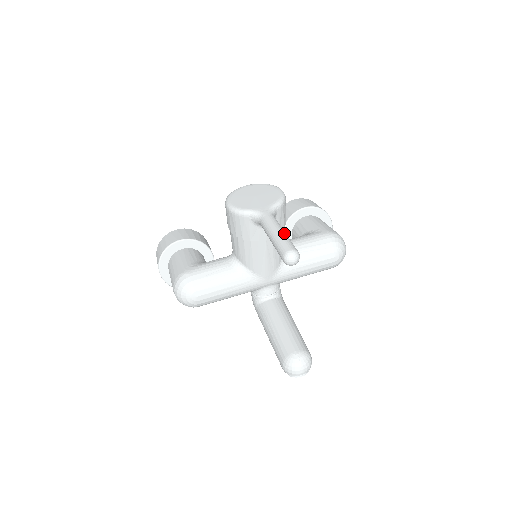
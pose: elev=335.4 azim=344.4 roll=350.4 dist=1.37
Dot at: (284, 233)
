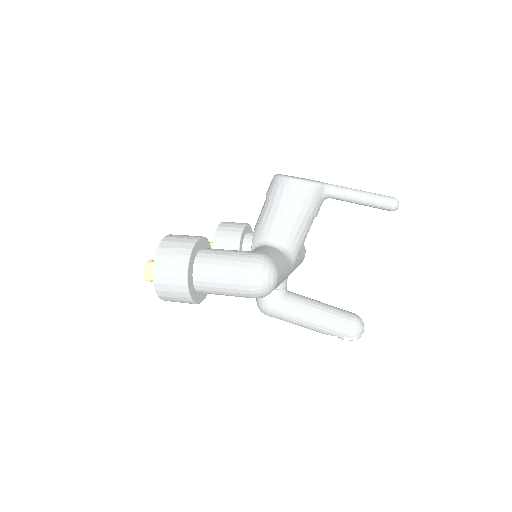
Dot at: occluded
